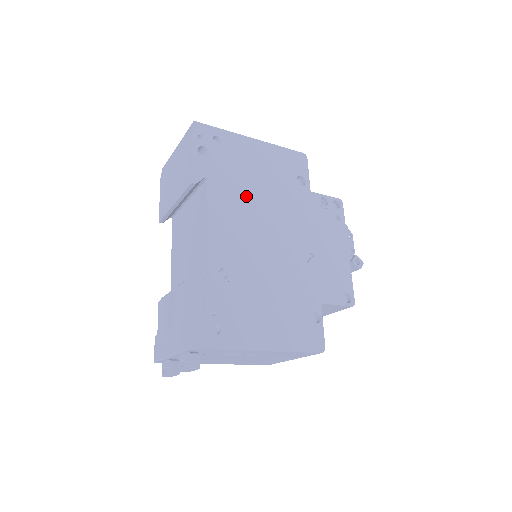
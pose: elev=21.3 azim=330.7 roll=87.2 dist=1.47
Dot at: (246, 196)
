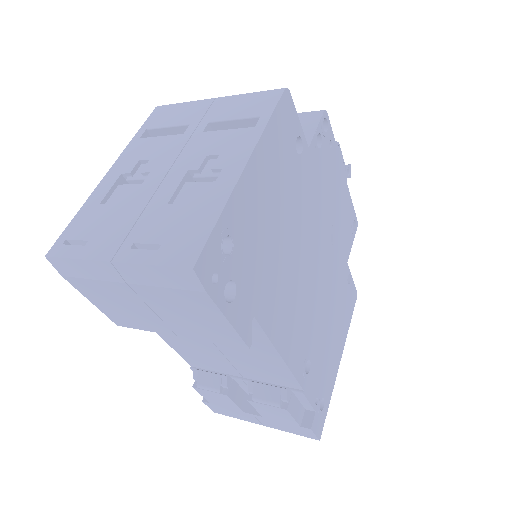
Dot at: (283, 266)
